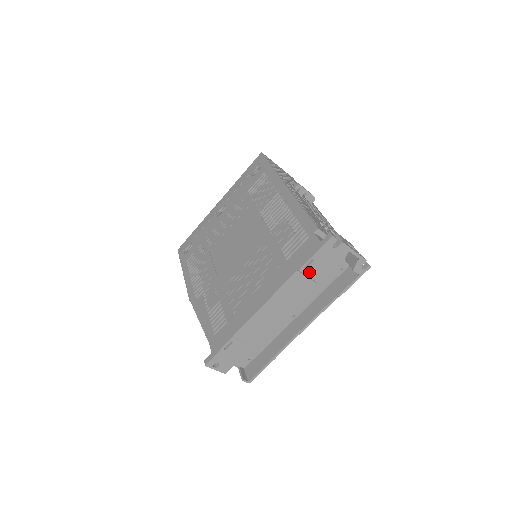
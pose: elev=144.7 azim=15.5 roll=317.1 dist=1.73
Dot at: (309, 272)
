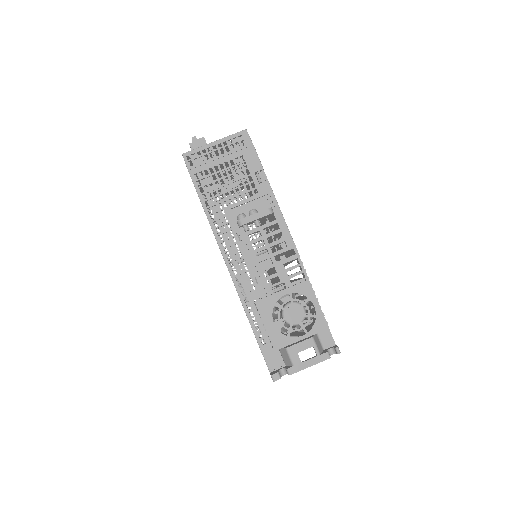
Dot at: occluded
